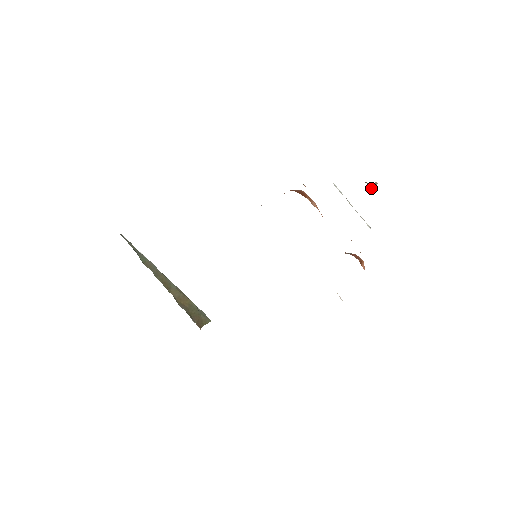
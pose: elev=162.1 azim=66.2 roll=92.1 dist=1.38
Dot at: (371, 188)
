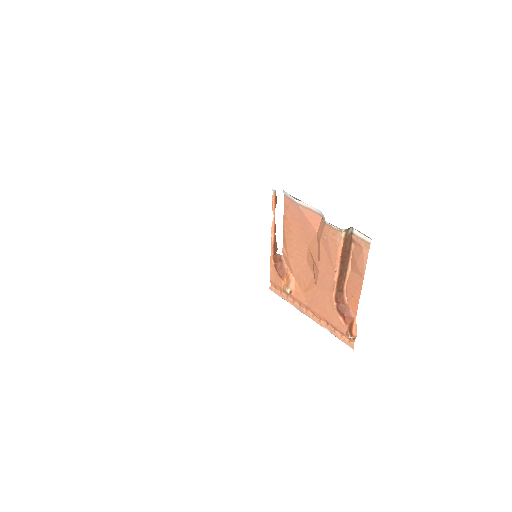
Dot at: occluded
